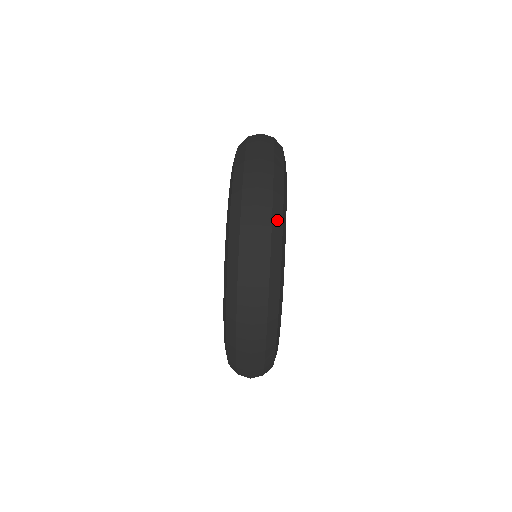
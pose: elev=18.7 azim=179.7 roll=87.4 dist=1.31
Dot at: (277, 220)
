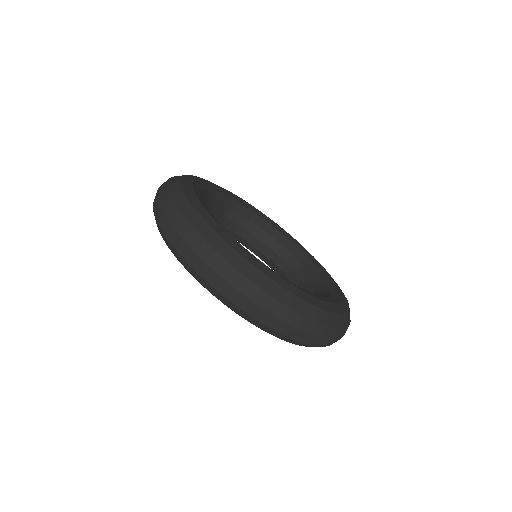
Dot at: (273, 289)
